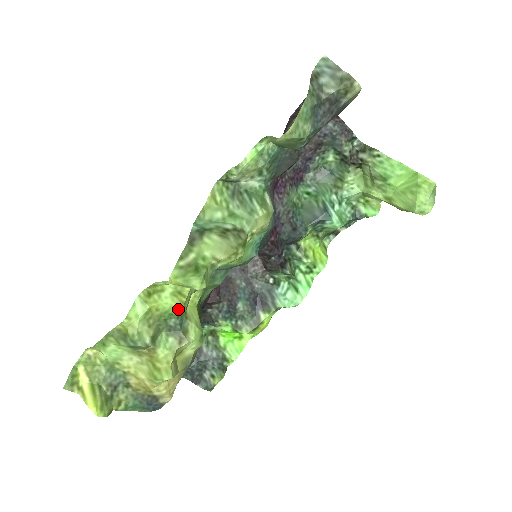
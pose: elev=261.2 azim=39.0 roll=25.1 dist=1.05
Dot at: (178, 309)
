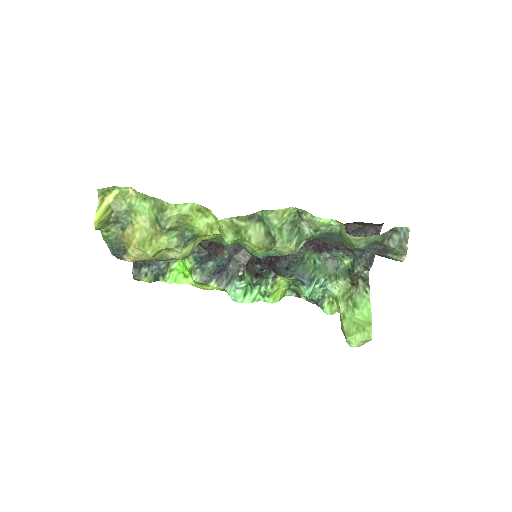
Dot at: (200, 233)
